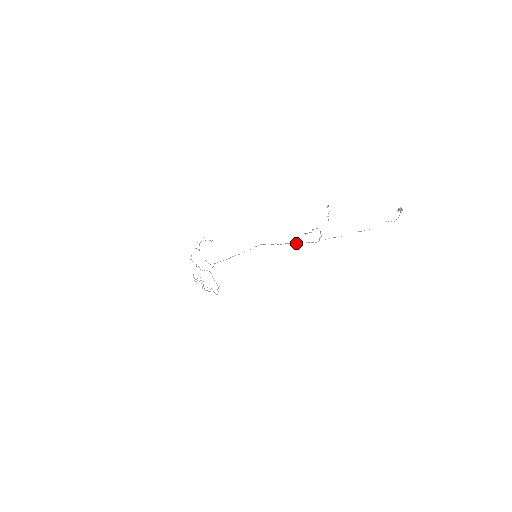
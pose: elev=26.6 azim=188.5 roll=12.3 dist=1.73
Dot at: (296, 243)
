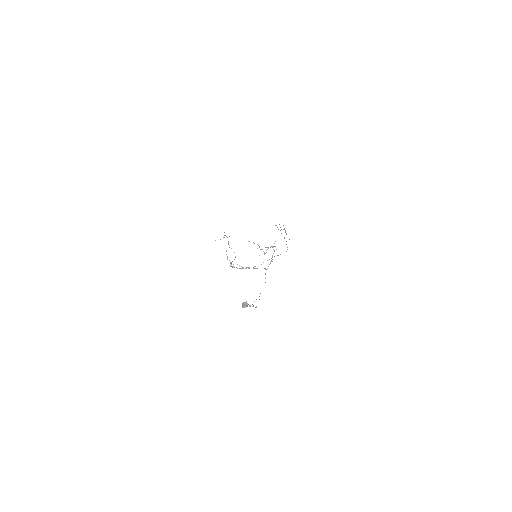
Dot at: (253, 268)
